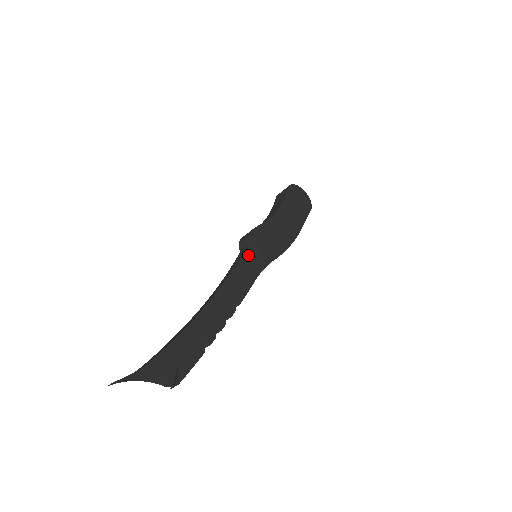
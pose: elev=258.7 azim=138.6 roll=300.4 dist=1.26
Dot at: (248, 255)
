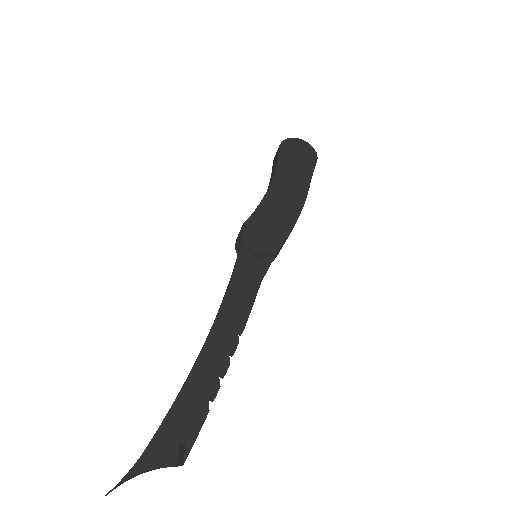
Dot at: (242, 262)
